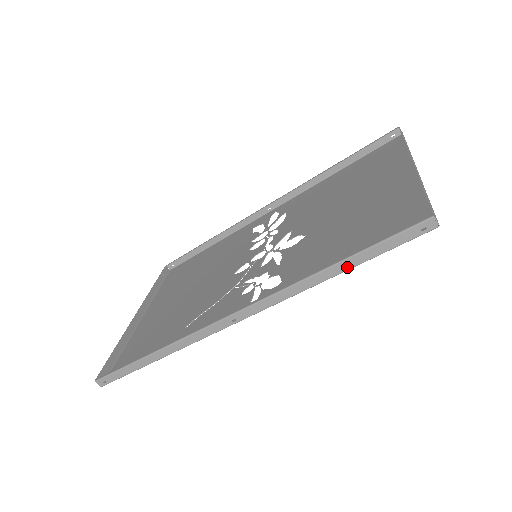
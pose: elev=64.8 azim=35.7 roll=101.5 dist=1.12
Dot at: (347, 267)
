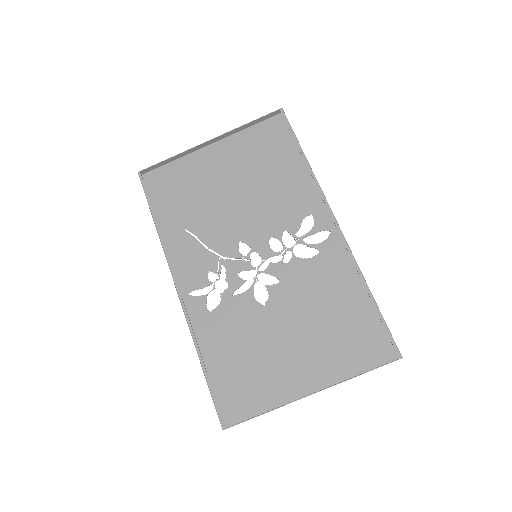
Dot at: (204, 371)
